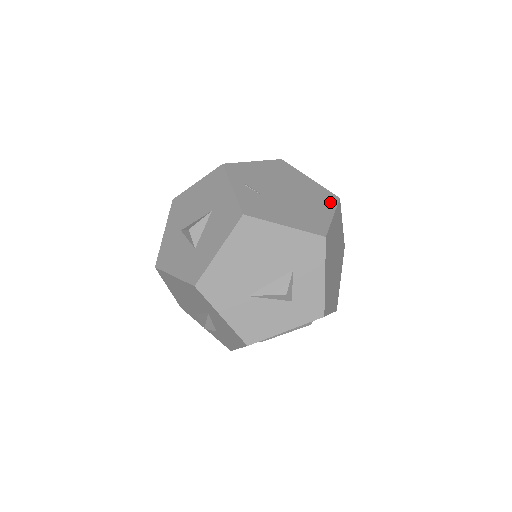
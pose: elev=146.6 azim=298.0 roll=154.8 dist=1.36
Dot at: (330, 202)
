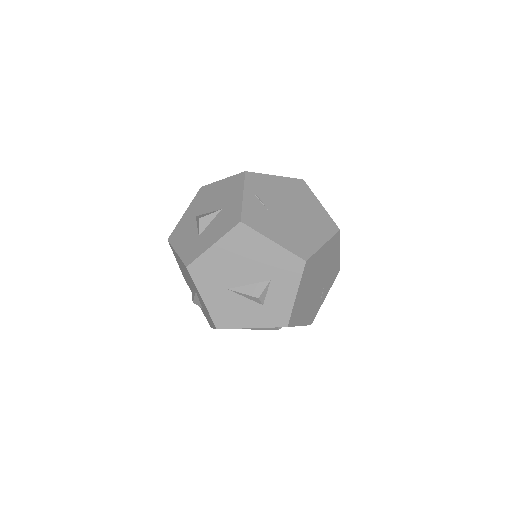
Dot at: (328, 231)
